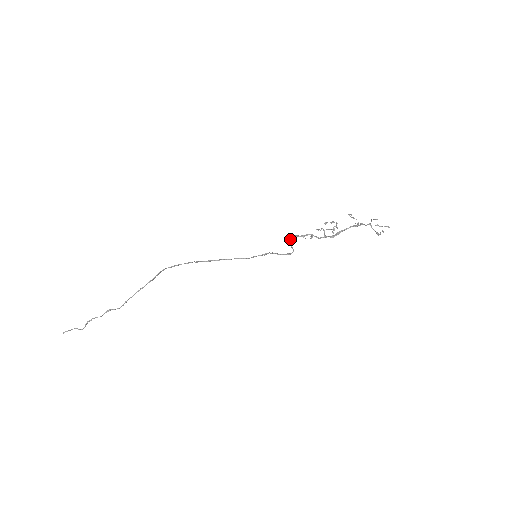
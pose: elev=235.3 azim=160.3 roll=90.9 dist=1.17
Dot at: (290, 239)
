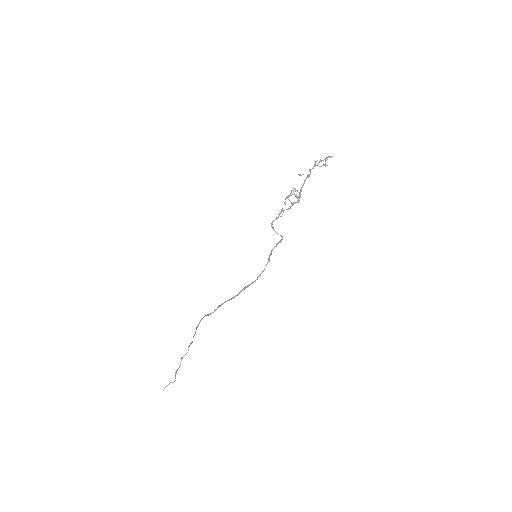
Dot at: (272, 228)
